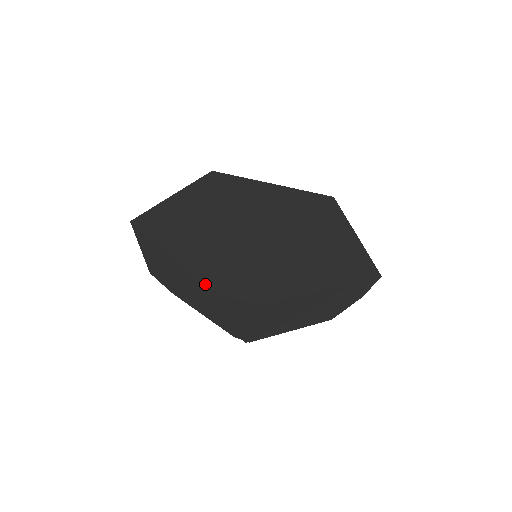
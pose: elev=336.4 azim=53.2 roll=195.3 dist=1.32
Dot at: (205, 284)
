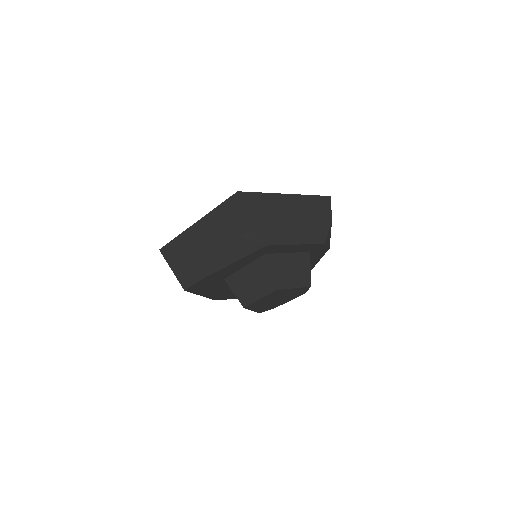
Dot at: (215, 209)
